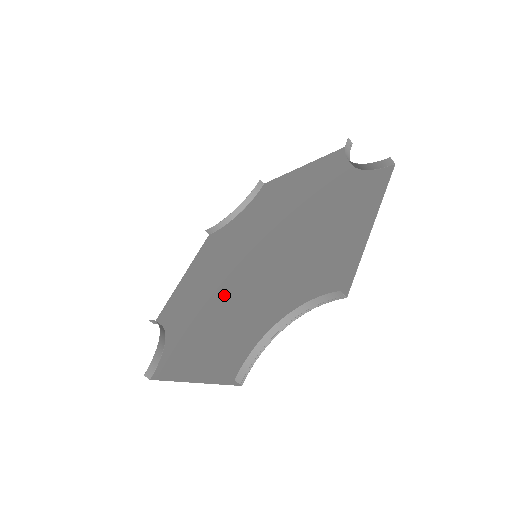
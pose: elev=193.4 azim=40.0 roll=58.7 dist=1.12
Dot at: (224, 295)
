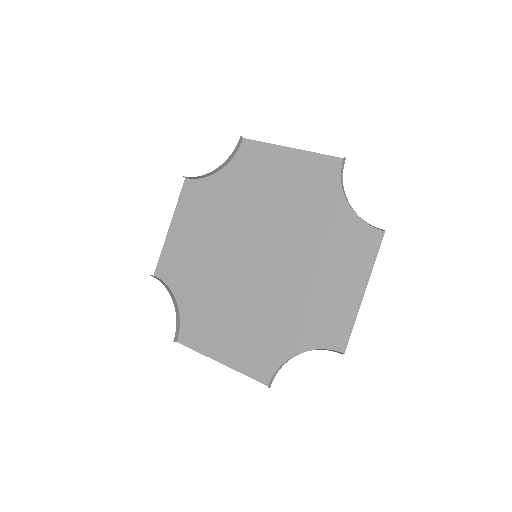
Dot at: (231, 287)
